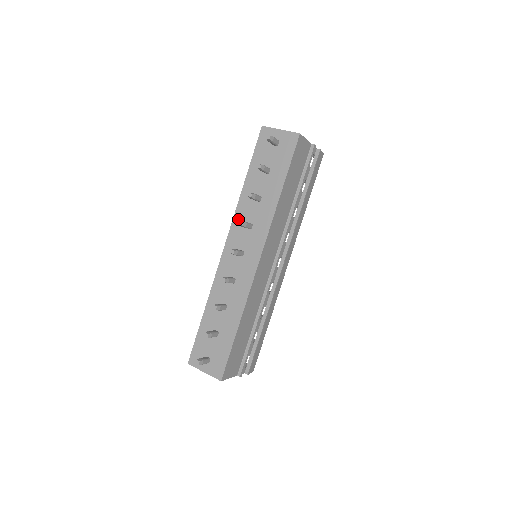
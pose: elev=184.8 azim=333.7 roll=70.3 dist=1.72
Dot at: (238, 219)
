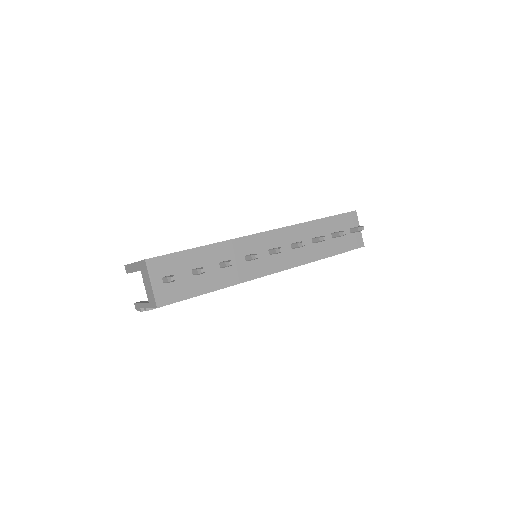
Dot at: (292, 231)
